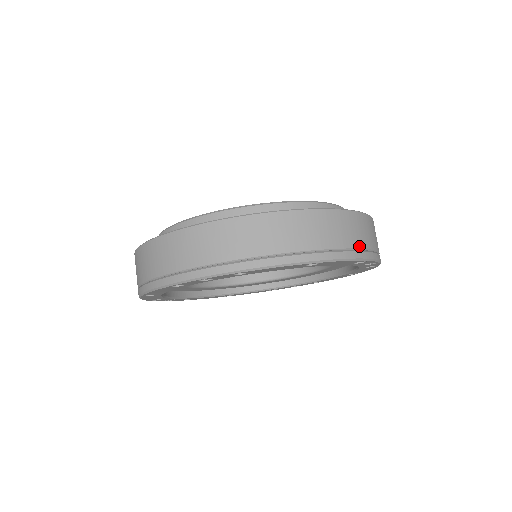
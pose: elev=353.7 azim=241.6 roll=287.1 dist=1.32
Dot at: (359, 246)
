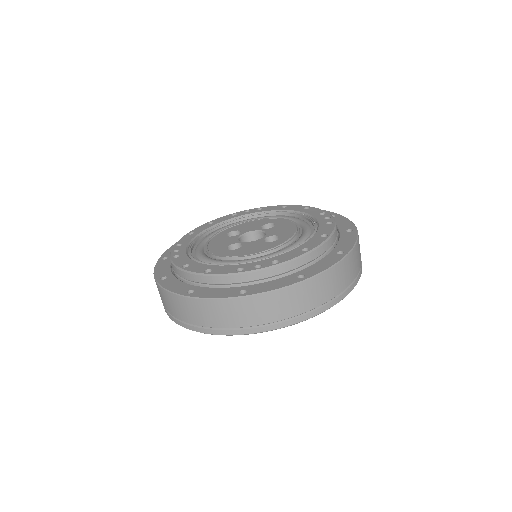
Dot at: (234, 326)
